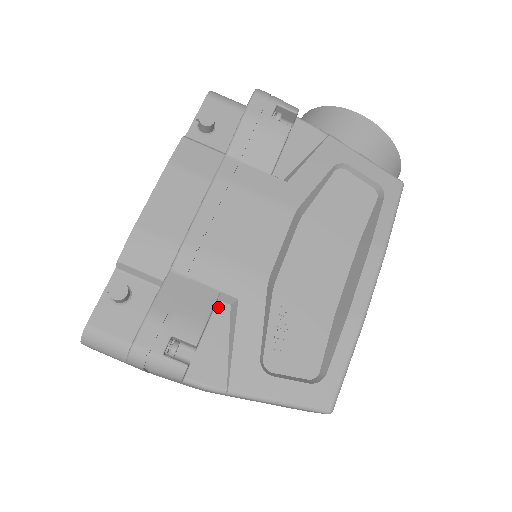
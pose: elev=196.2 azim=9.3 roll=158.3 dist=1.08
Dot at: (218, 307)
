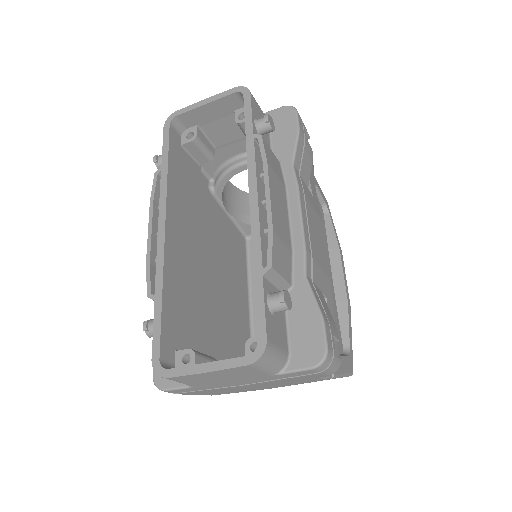
Dot at: occluded
